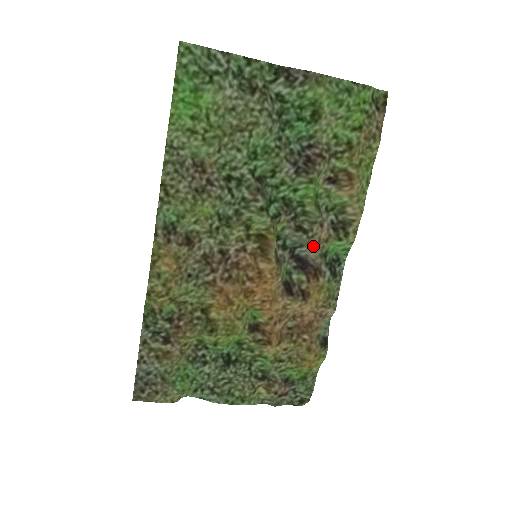
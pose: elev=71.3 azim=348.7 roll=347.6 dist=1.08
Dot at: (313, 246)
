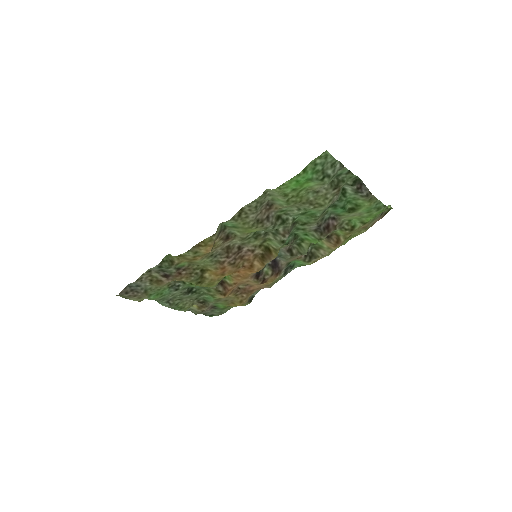
Dot at: (288, 260)
